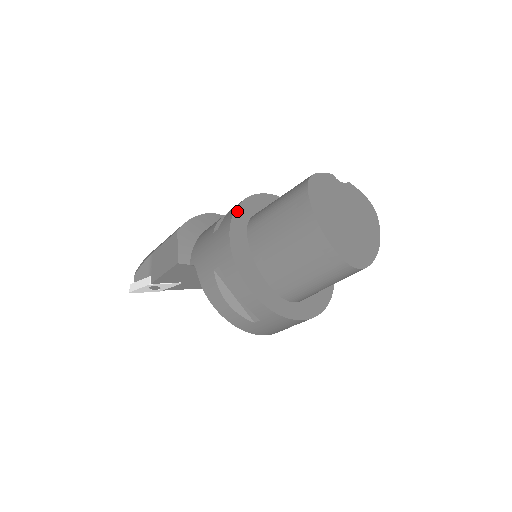
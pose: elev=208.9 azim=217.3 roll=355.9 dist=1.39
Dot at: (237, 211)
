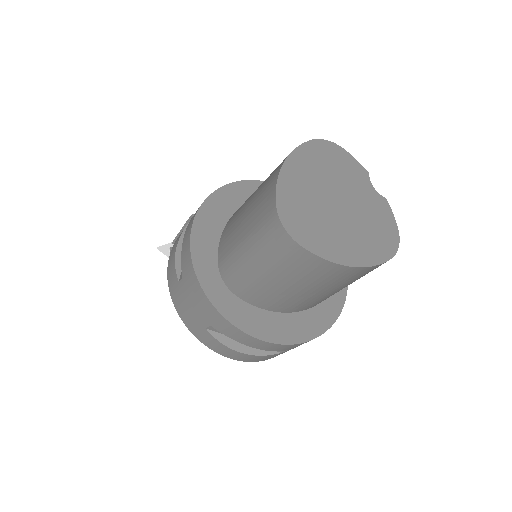
Dot at: occluded
